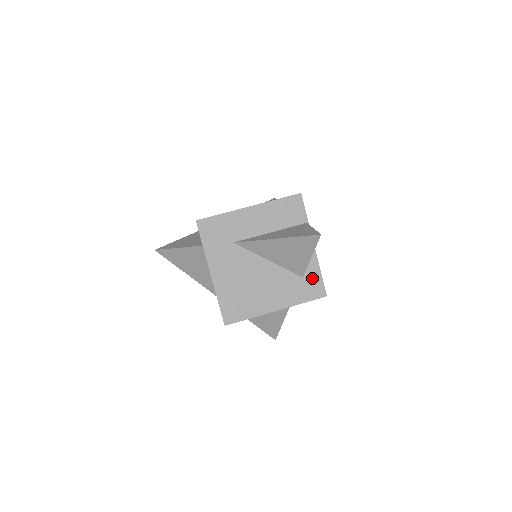
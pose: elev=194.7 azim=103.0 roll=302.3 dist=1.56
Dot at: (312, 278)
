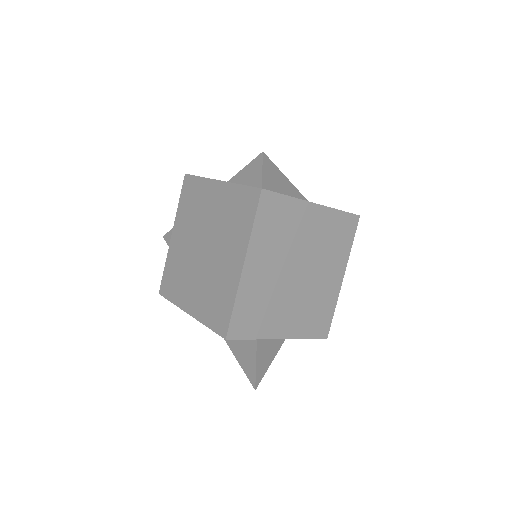
Dot at: occluded
